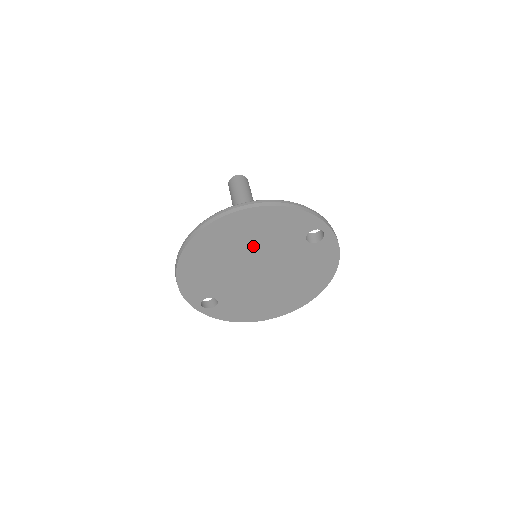
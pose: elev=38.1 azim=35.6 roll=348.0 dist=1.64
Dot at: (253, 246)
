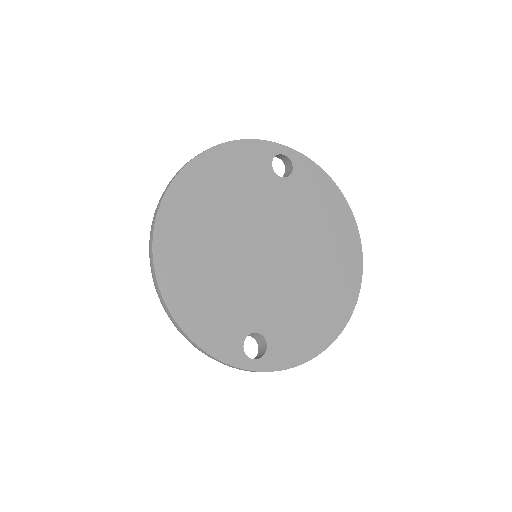
Dot at: (231, 218)
